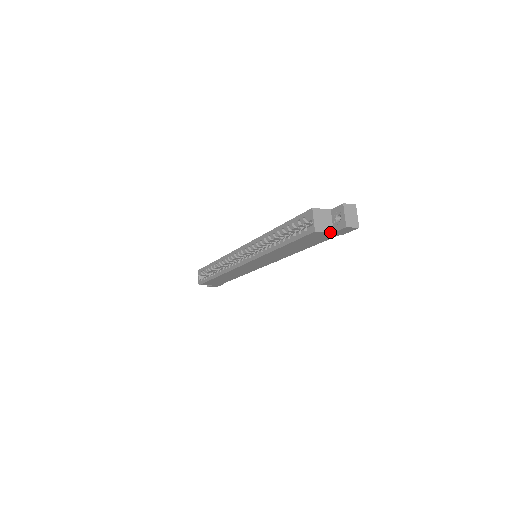
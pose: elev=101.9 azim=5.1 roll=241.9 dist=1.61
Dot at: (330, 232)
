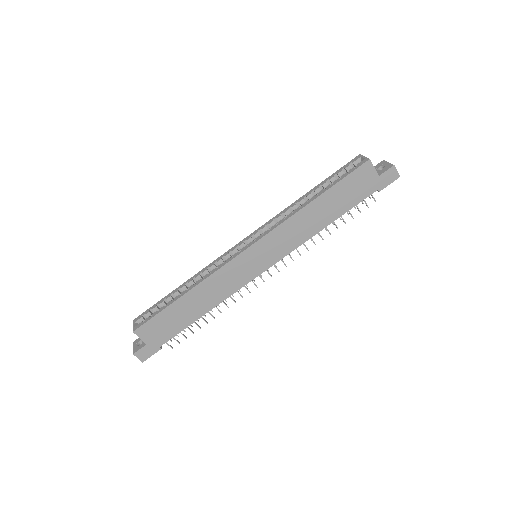
Dot at: (377, 173)
